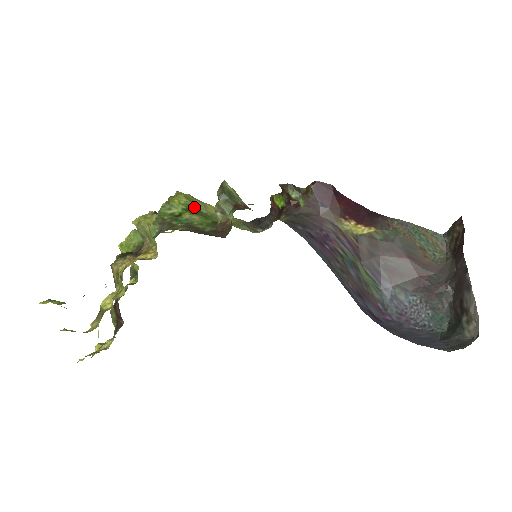
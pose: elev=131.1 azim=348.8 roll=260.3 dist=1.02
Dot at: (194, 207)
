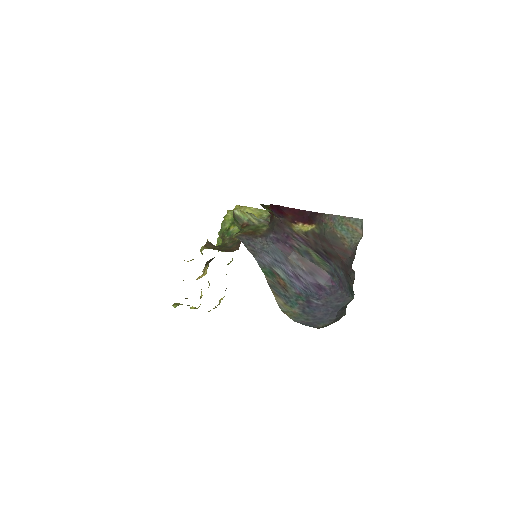
Dot at: occluded
